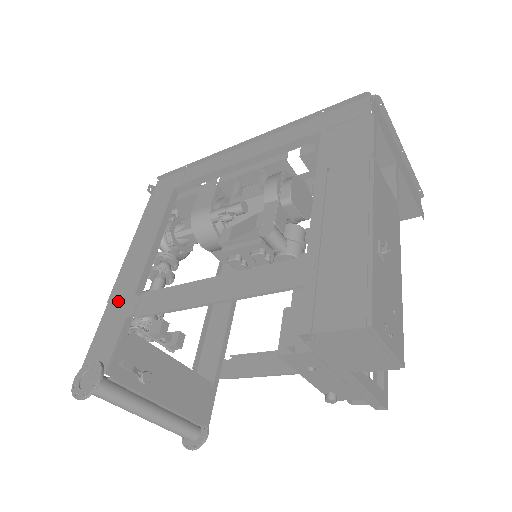
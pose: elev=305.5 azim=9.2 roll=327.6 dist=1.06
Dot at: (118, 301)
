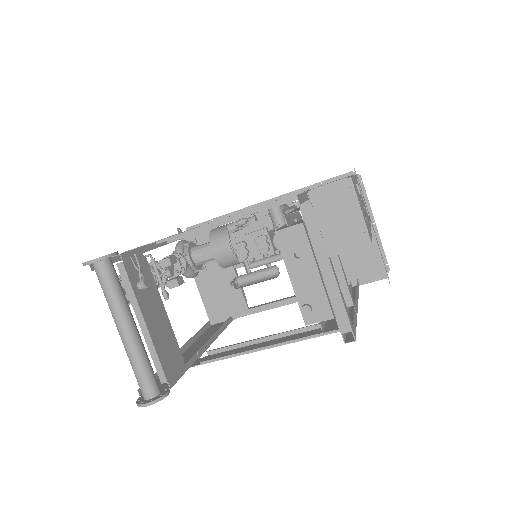
Dot at: occluded
